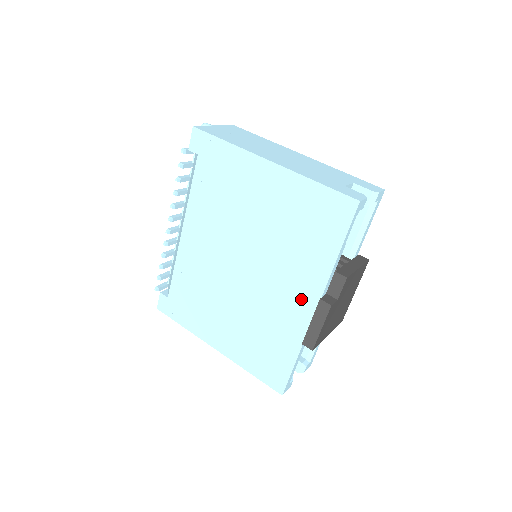
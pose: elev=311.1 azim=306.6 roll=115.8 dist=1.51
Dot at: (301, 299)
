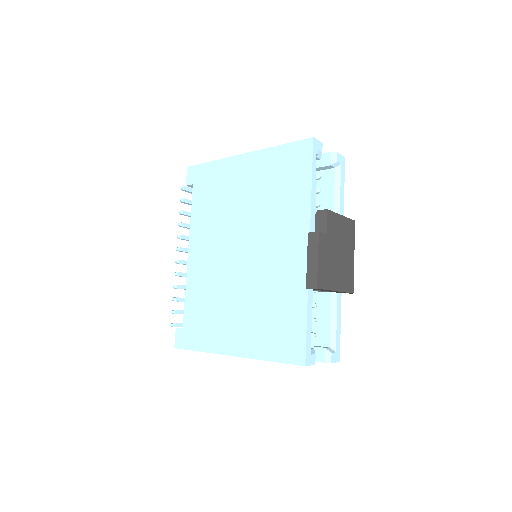
Dot at: (294, 247)
